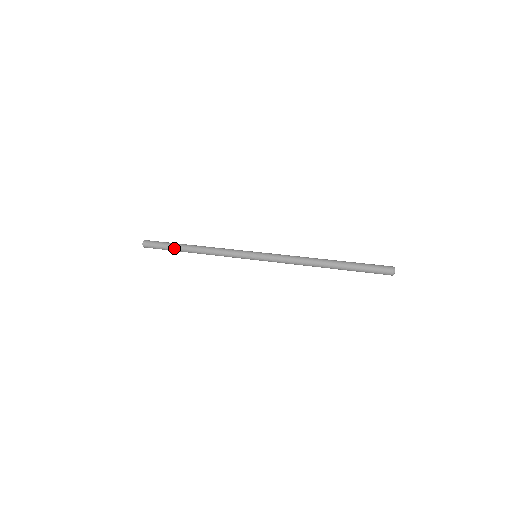
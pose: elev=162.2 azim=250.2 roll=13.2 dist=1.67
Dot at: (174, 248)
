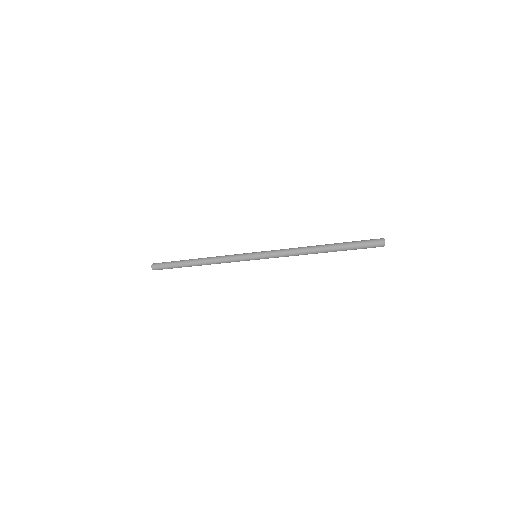
Dot at: (181, 265)
